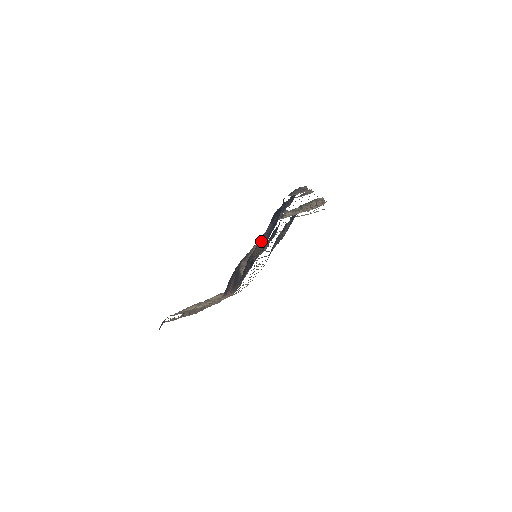
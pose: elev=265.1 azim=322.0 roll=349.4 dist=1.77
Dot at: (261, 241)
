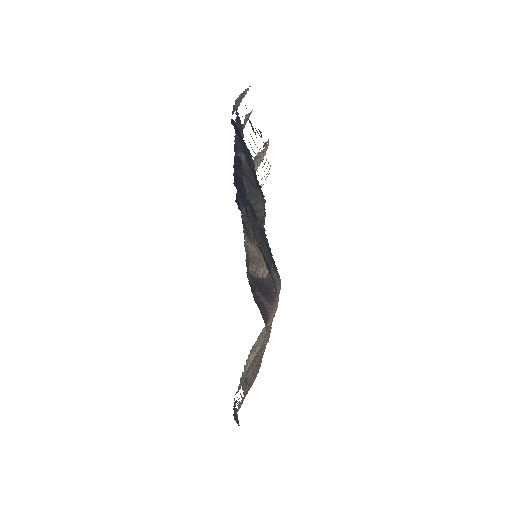
Dot at: (252, 200)
